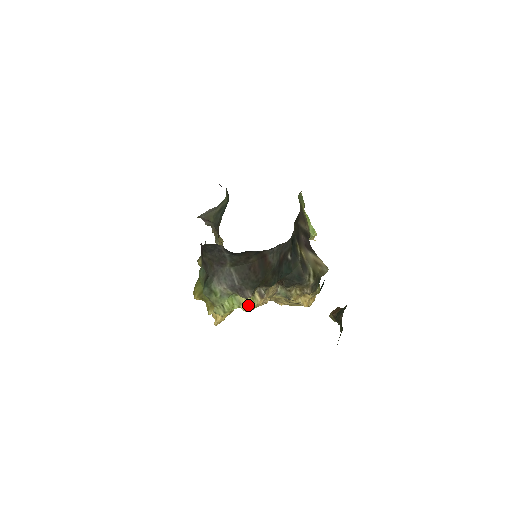
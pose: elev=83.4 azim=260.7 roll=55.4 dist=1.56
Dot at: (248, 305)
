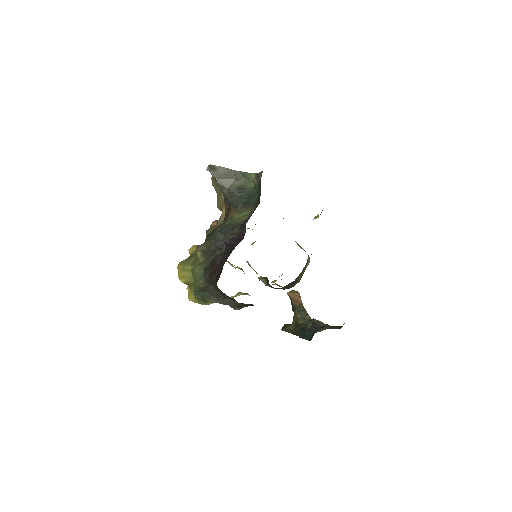
Dot at: occluded
